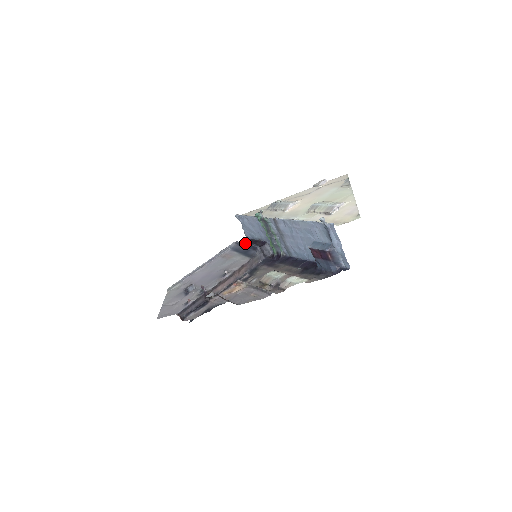
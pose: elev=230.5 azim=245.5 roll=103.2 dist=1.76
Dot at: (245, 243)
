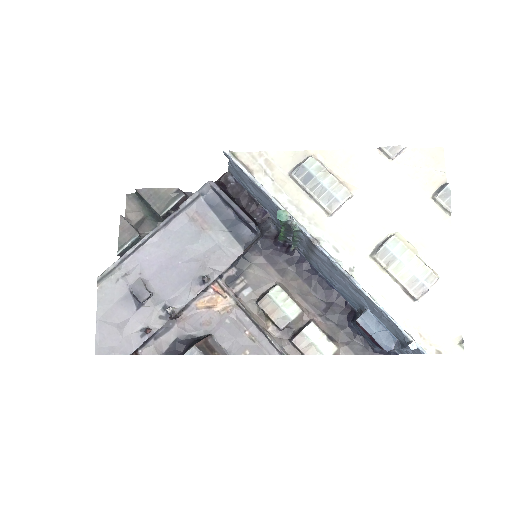
Dot at: (233, 205)
